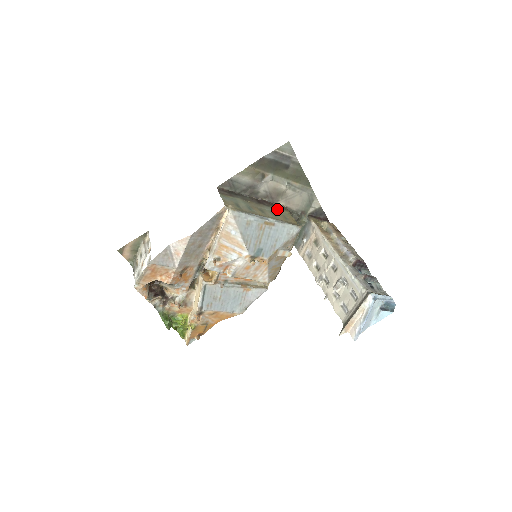
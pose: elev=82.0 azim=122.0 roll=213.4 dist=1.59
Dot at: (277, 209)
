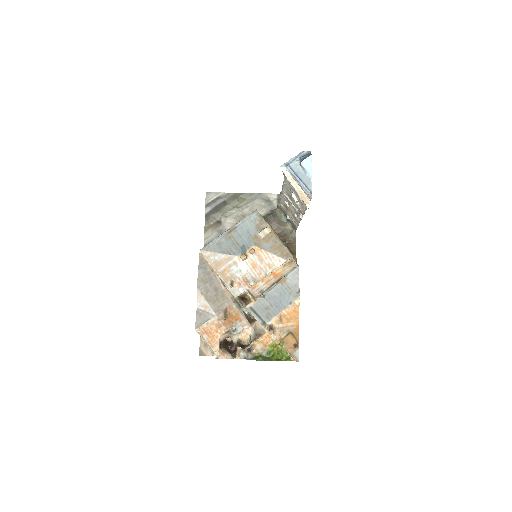
Dot at: occluded
